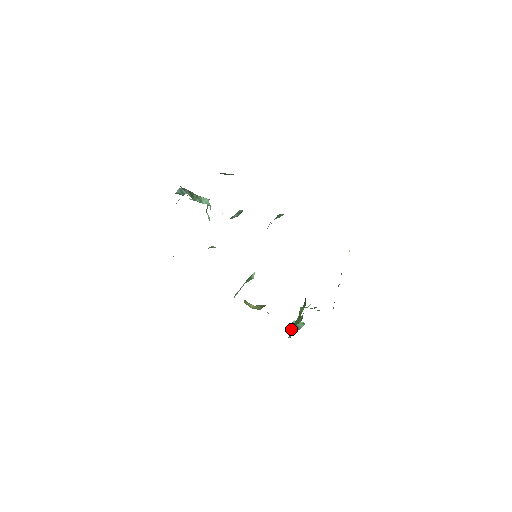
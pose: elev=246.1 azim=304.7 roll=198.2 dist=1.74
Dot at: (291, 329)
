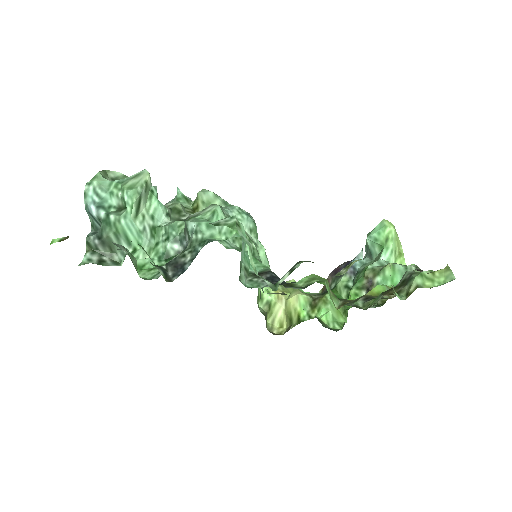
Dot at: occluded
